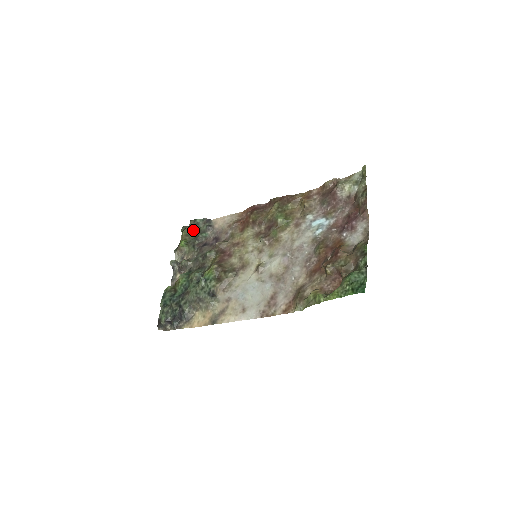
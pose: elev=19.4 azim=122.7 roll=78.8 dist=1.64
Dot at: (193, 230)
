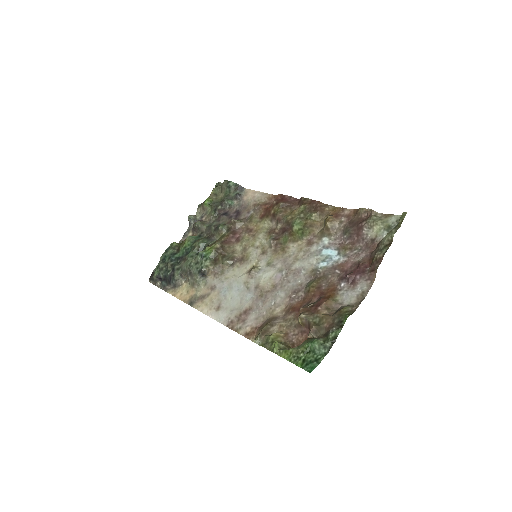
Dot at: (223, 192)
